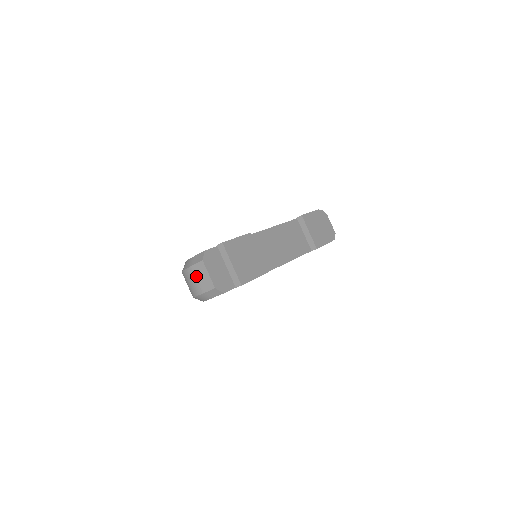
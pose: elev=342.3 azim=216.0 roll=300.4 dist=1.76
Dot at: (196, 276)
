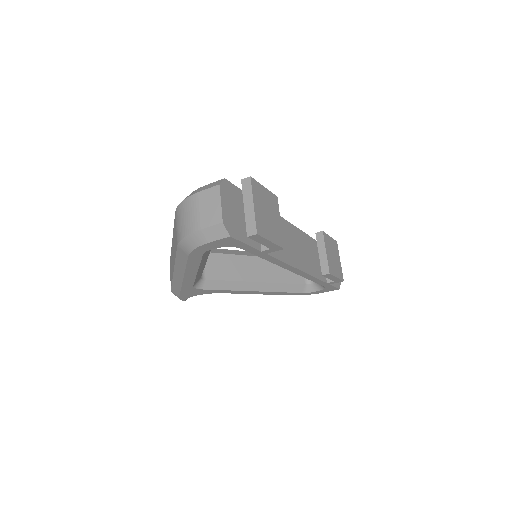
Dot at: (200, 205)
